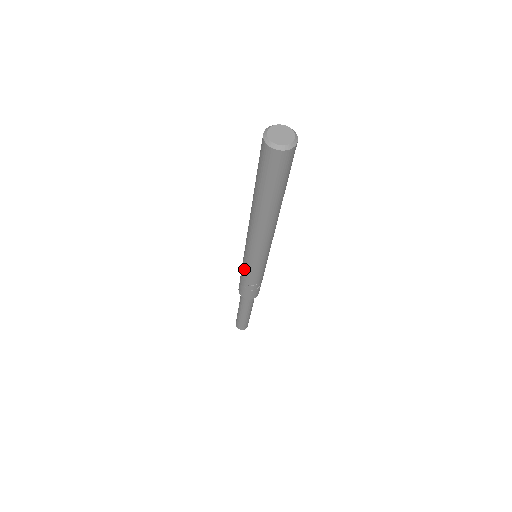
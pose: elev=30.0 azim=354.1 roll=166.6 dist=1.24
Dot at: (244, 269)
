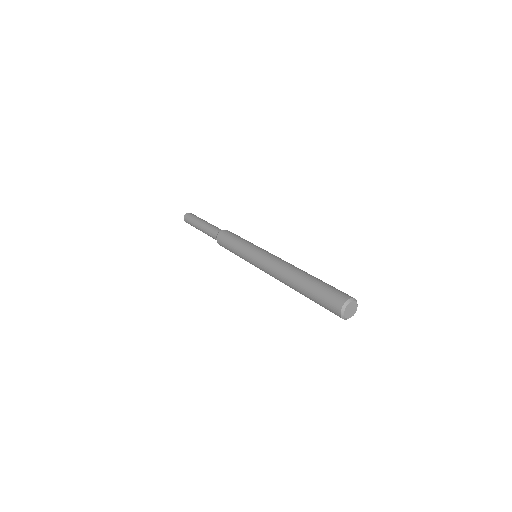
Dot at: occluded
